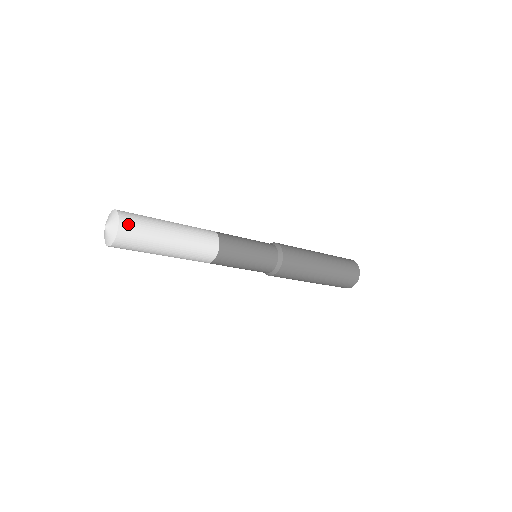
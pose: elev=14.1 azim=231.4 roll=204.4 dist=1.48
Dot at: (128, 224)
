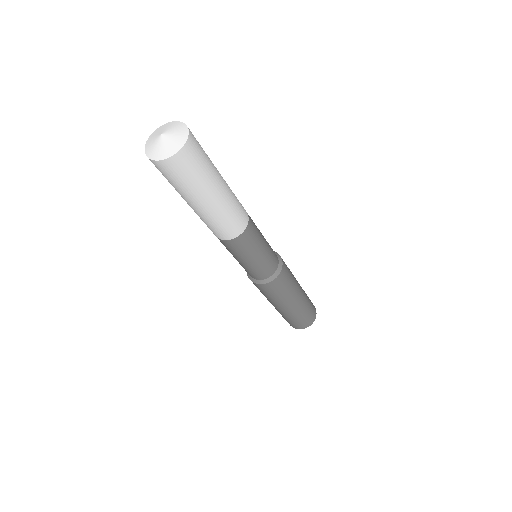
Dot at: (194, 139)
